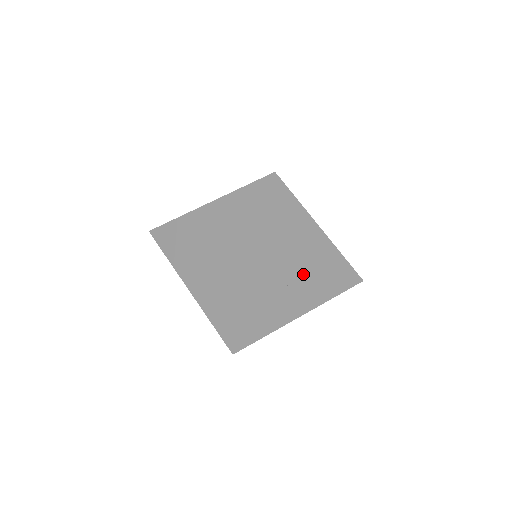
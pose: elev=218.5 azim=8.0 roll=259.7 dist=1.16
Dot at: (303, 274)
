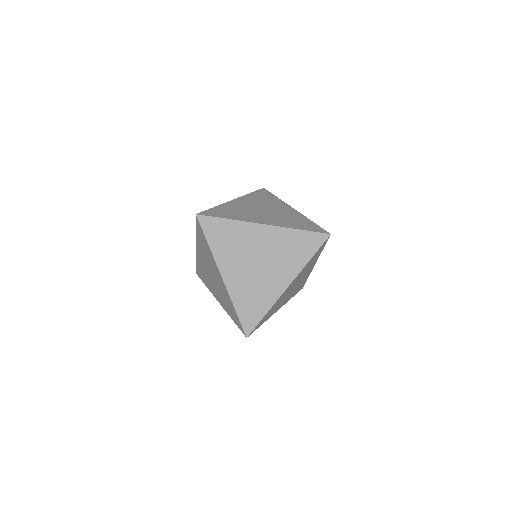
Dot at: (294, 288)
